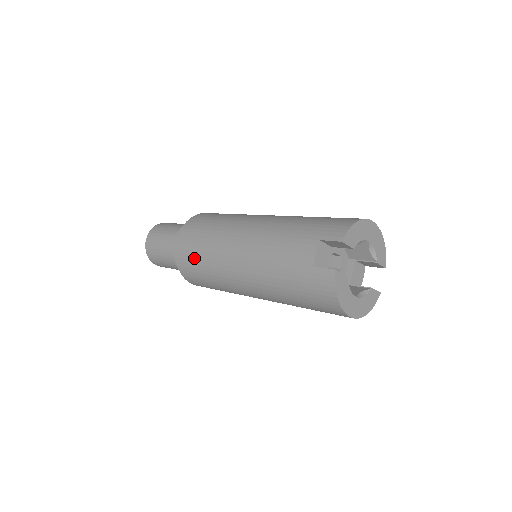
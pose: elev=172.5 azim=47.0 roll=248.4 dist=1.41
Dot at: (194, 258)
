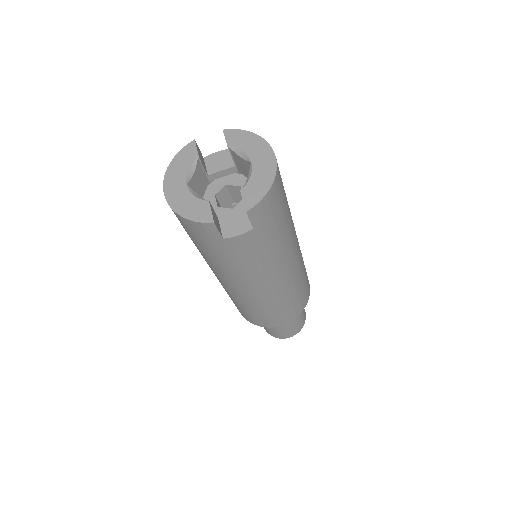
Dot at: occluded
